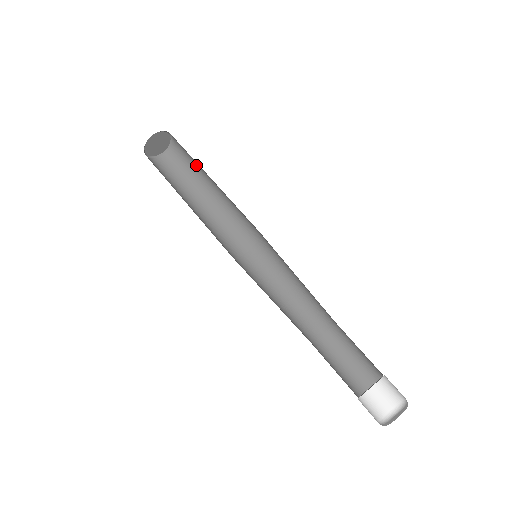
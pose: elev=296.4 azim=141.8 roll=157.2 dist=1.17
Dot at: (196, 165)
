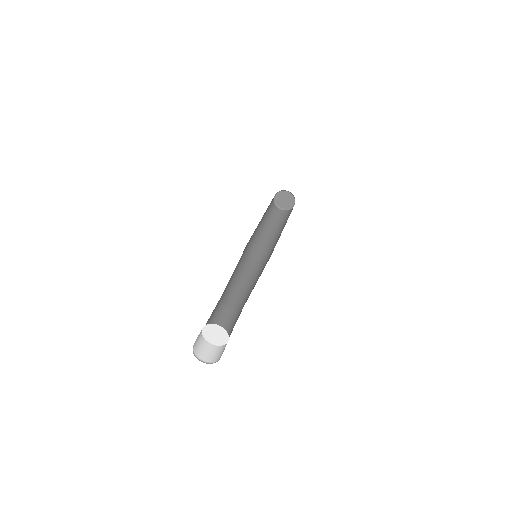
Dot at: (285, 222)
